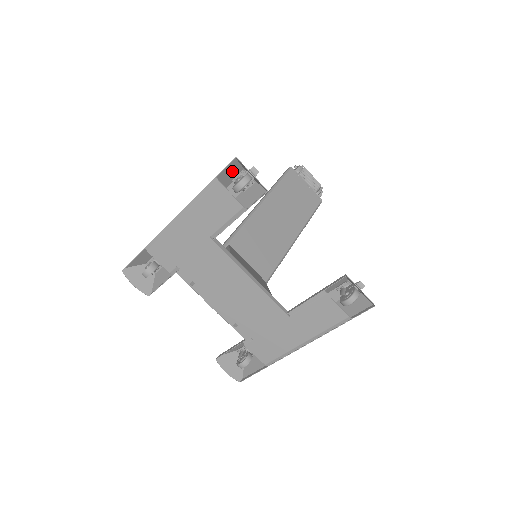
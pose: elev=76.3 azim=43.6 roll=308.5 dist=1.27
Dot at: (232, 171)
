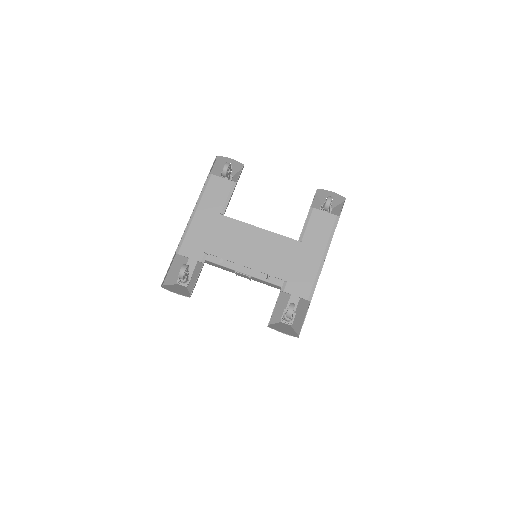
Dot at: (217, 173)
